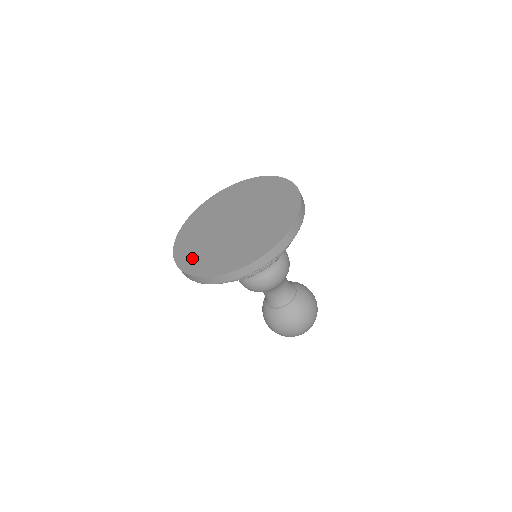
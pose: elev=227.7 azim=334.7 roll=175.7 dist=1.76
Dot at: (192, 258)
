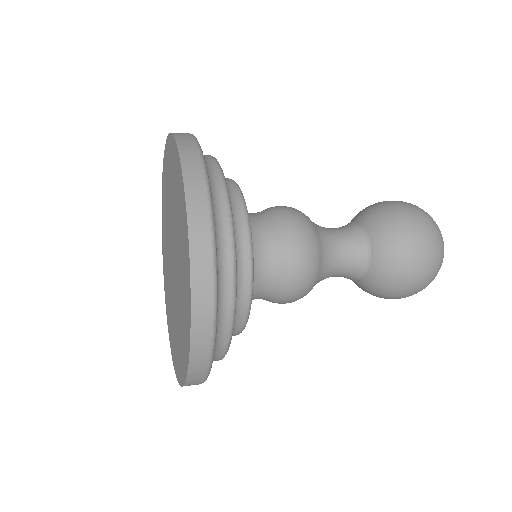
Dot at: (163, 235)
